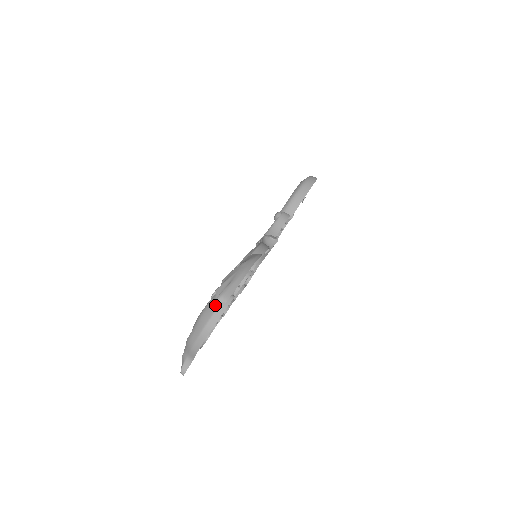
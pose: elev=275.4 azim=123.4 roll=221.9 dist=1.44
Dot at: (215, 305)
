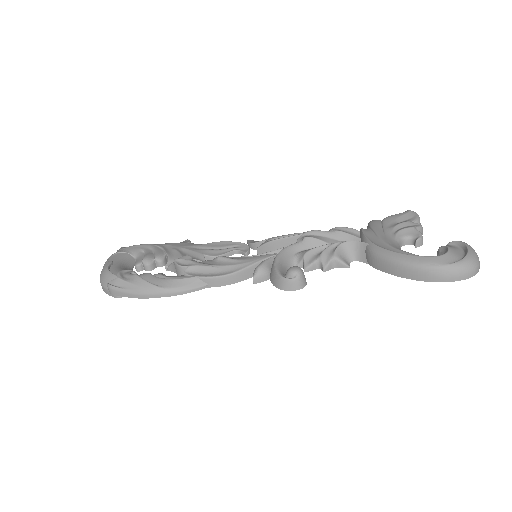
Dot at: (106, 284)
